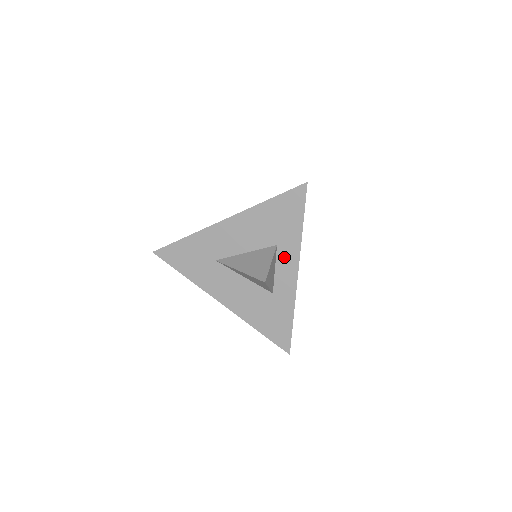
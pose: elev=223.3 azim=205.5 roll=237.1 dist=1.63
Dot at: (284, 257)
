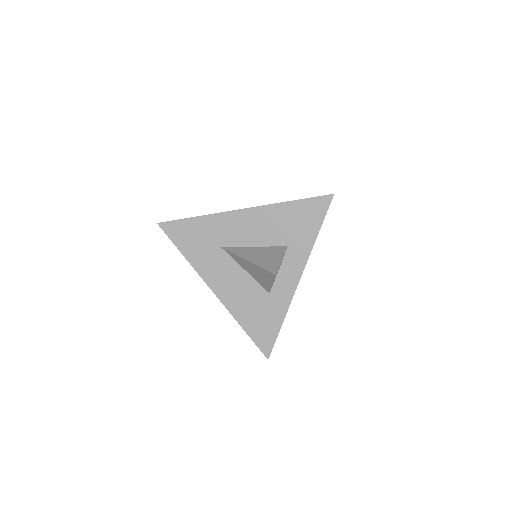
Dot at: (291, 260)
